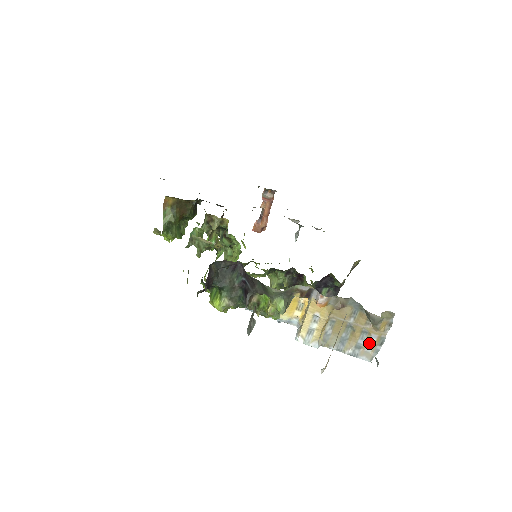
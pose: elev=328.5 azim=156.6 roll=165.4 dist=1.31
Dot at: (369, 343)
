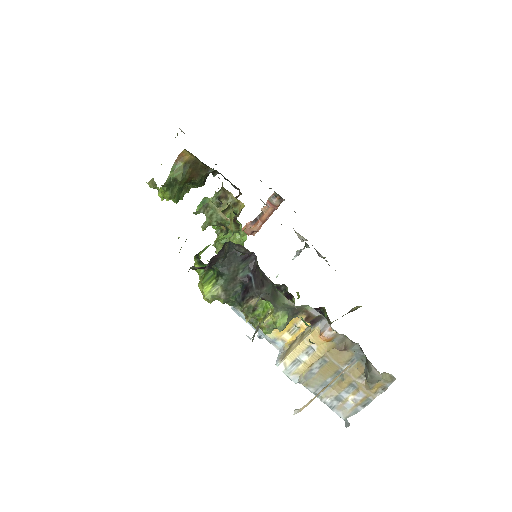
Dot at: (352, 399)
